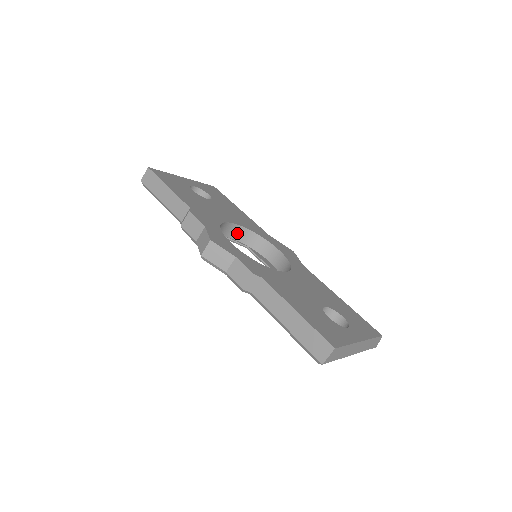
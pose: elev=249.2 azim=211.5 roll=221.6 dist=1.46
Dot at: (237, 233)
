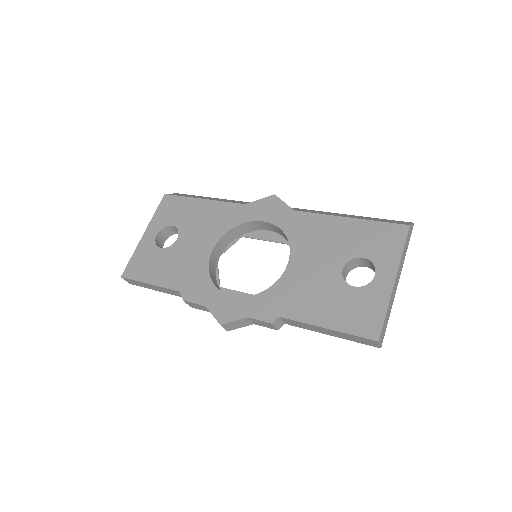
Dot at: (224, 242)
